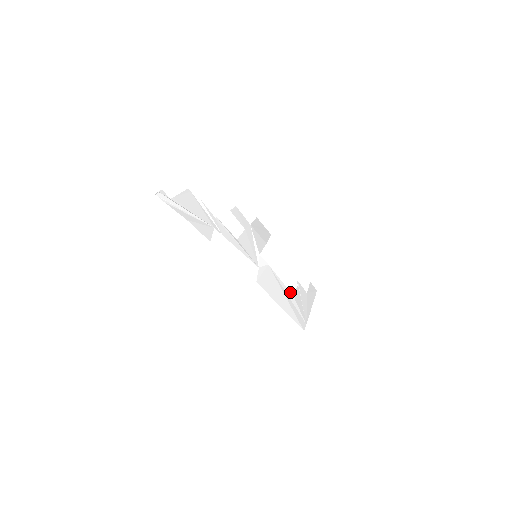
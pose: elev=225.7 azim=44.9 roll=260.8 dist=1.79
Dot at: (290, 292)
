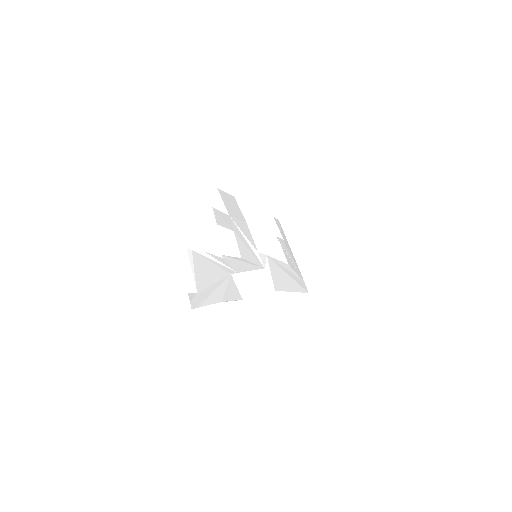
Dot at: (286, 264)
